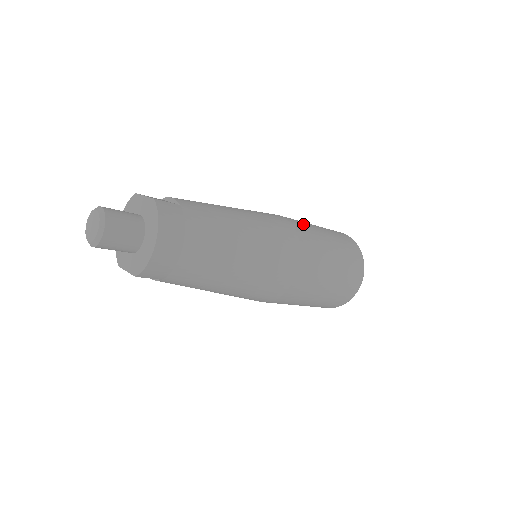
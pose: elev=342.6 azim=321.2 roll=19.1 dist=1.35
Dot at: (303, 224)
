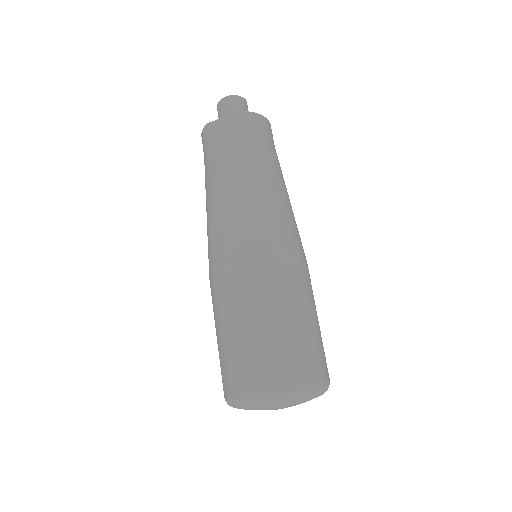
Dot at: occluded
